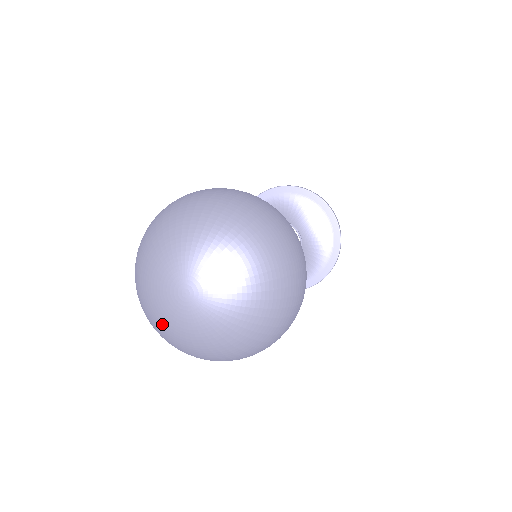
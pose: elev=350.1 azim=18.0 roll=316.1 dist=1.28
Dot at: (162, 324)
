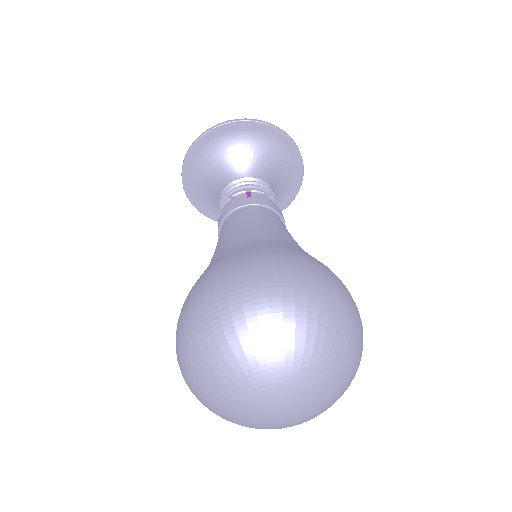
Dot at: occluded
